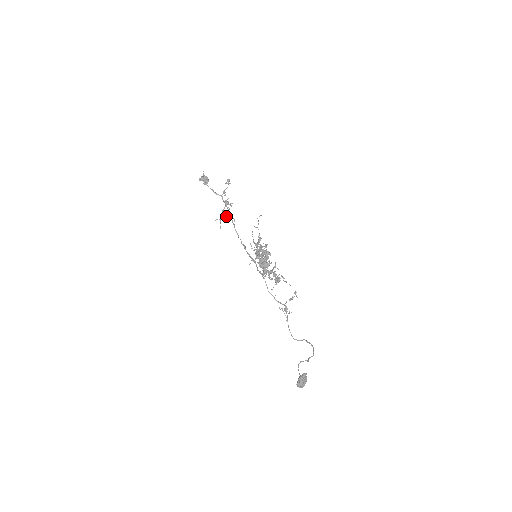
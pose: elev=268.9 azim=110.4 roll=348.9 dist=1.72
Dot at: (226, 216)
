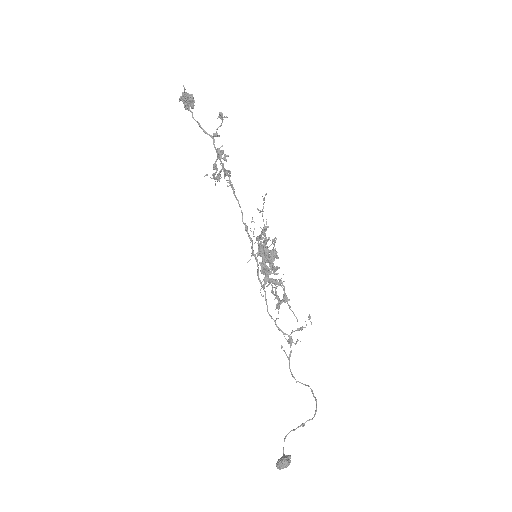
Dot at: (218, 176)
